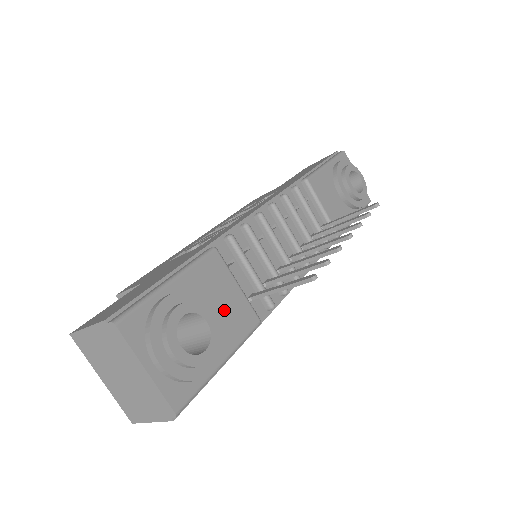
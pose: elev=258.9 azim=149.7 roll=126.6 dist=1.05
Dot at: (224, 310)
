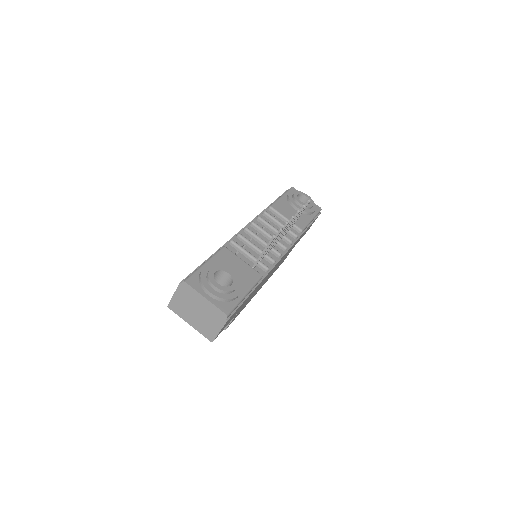
Dot at: (238, 272)
